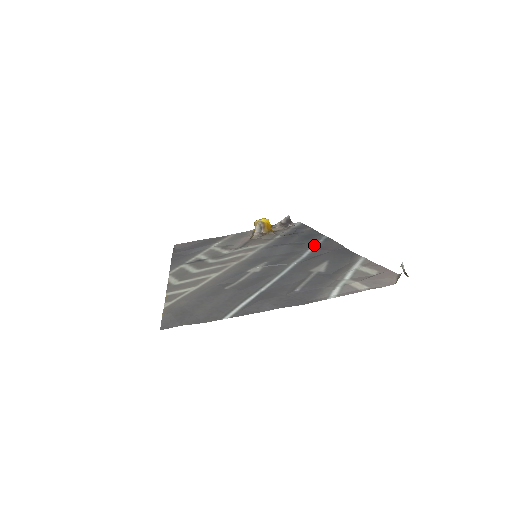
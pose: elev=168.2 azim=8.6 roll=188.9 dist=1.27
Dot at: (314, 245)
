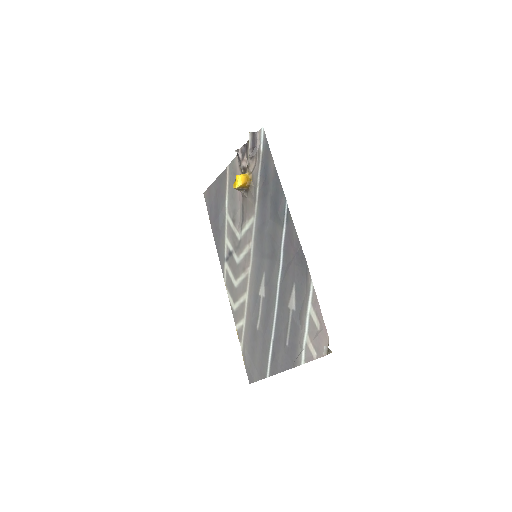
Dot at: (283, 233)
